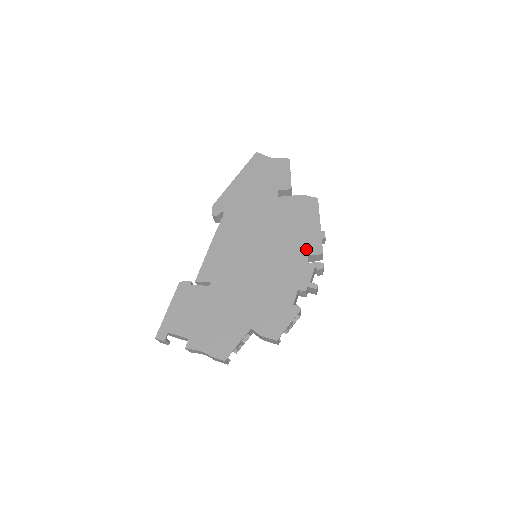
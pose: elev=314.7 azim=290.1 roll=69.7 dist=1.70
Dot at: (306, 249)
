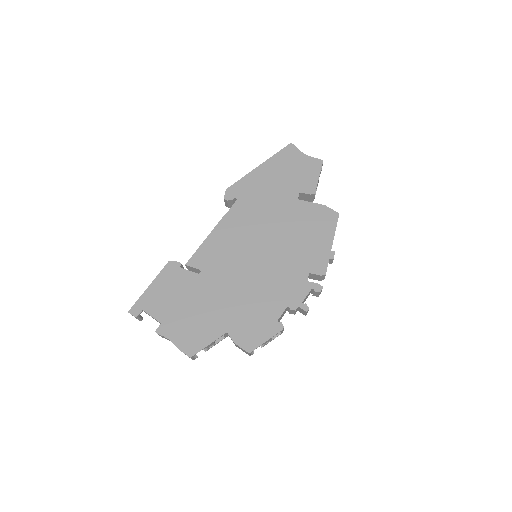
Dot at: (309, 265)
